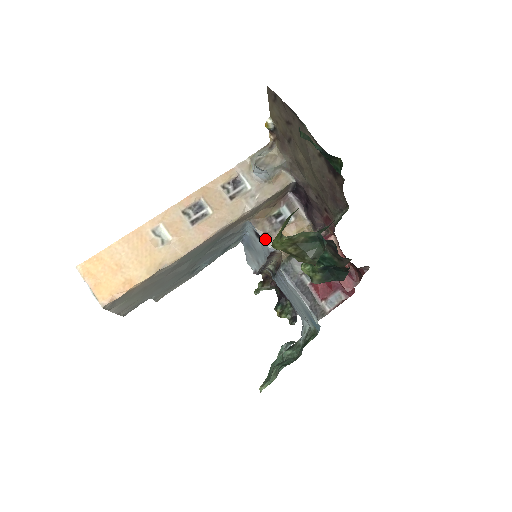
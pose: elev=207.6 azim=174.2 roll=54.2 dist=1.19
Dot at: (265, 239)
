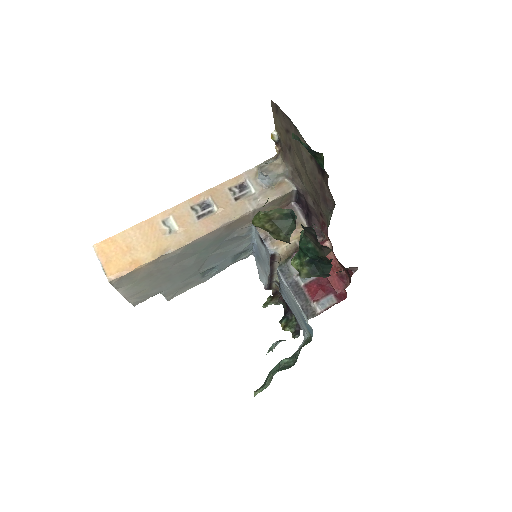
Dot at: (266, 241)
